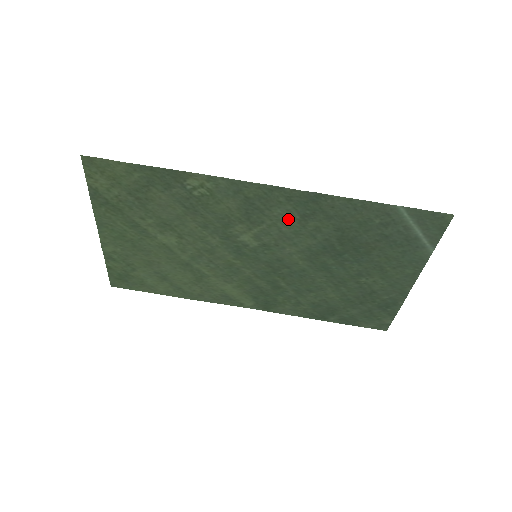
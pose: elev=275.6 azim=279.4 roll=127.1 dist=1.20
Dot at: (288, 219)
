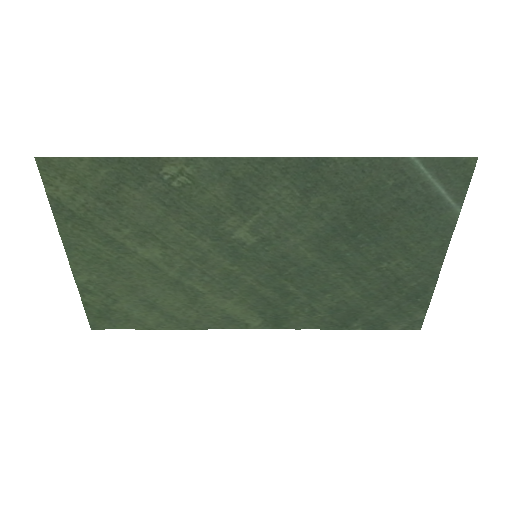
Dot at: (287, 199)
